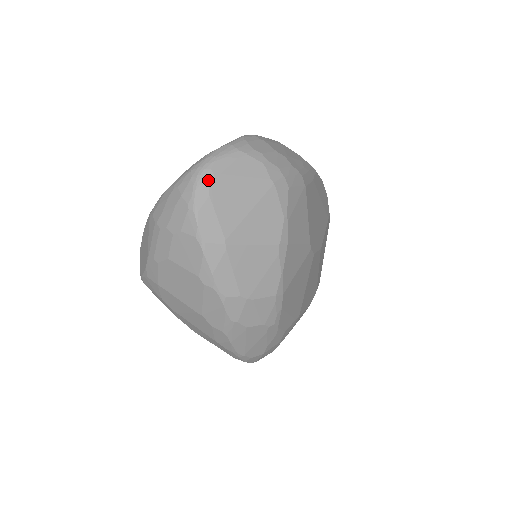
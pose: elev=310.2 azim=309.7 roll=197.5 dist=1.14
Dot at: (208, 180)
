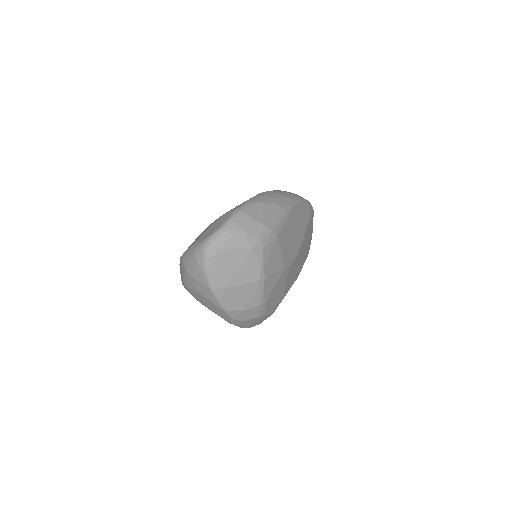
Dot at: (211, 255)
